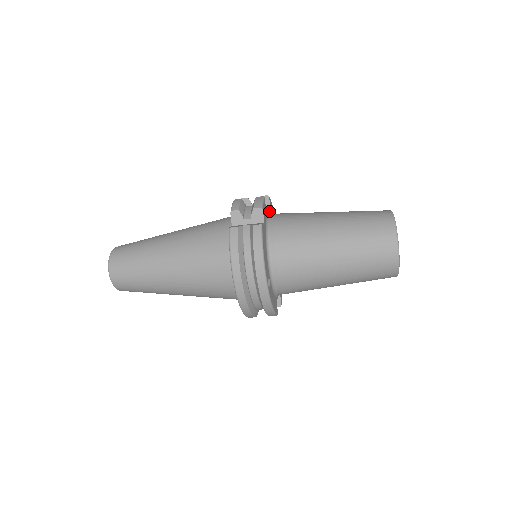
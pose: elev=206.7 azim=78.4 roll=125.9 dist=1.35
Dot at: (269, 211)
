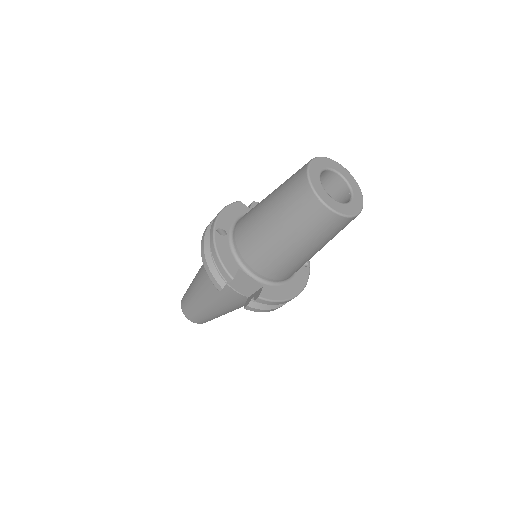
Dot at: occluded
